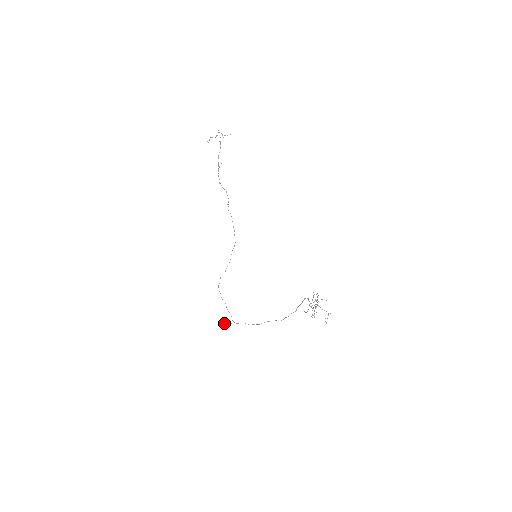
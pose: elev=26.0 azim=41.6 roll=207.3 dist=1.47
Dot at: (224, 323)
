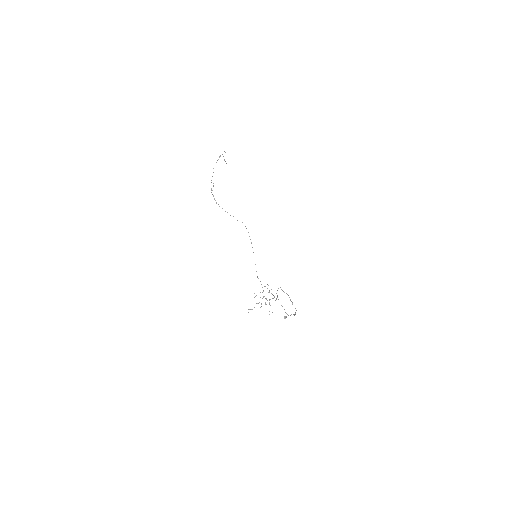
Dot at: (285, 317)
